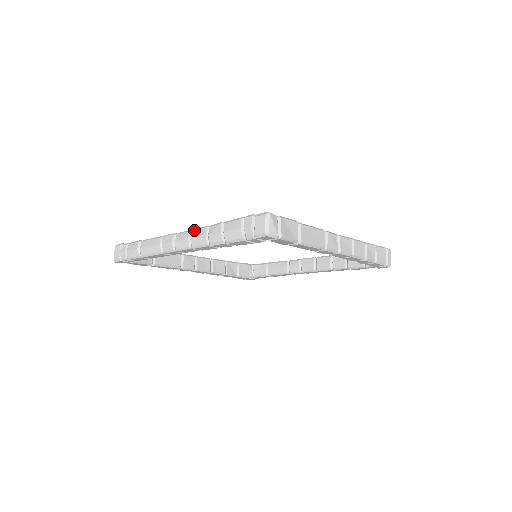
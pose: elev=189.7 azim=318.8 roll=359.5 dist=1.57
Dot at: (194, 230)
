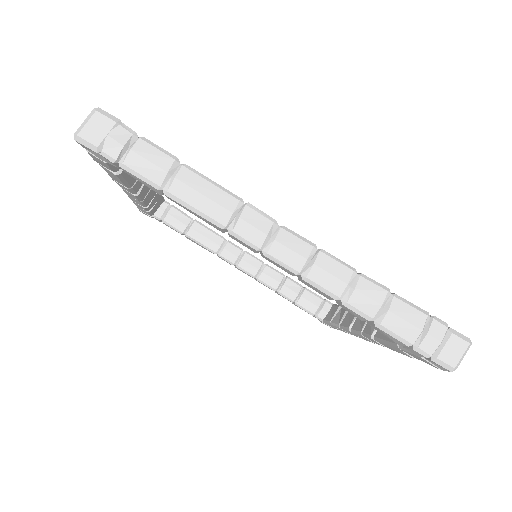
Dot at: (327, 255)
